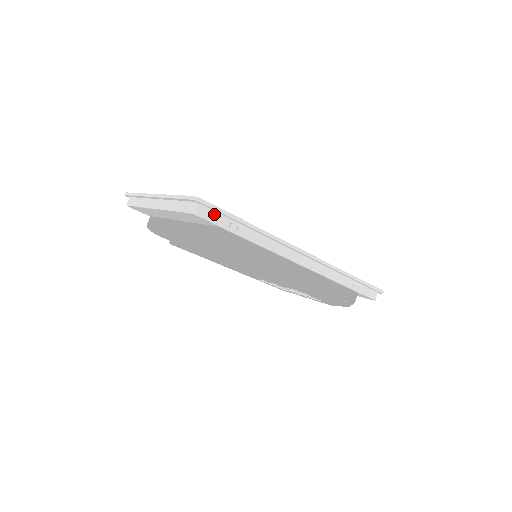
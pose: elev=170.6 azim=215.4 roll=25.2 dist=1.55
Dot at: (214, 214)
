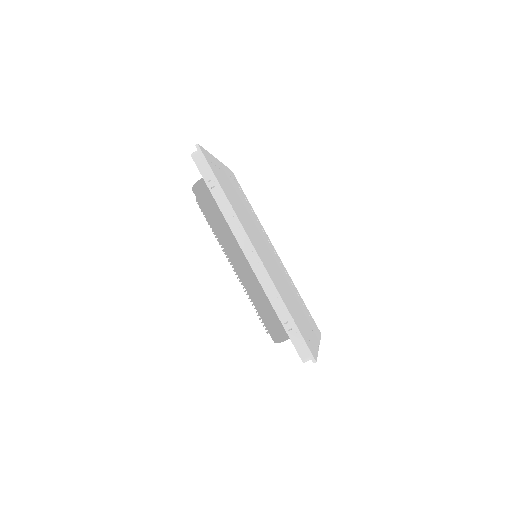
Dot at: (204, 165)
